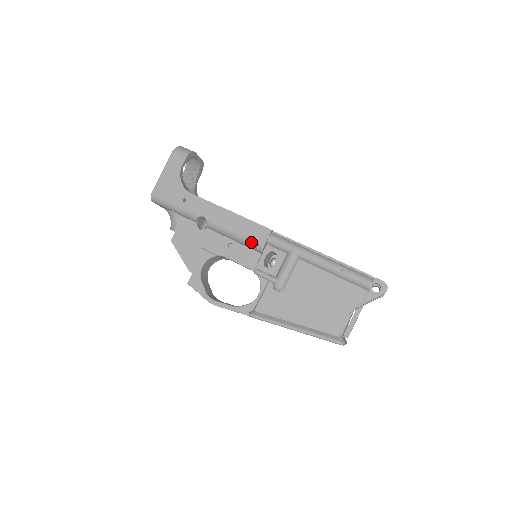
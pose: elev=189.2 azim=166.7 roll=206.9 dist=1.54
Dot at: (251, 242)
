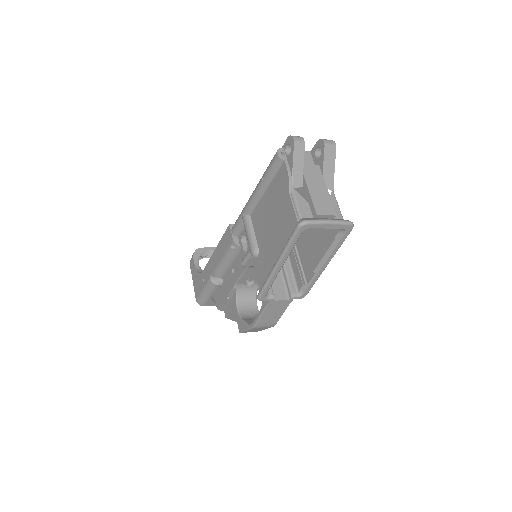
Dot at: (229, 250)
